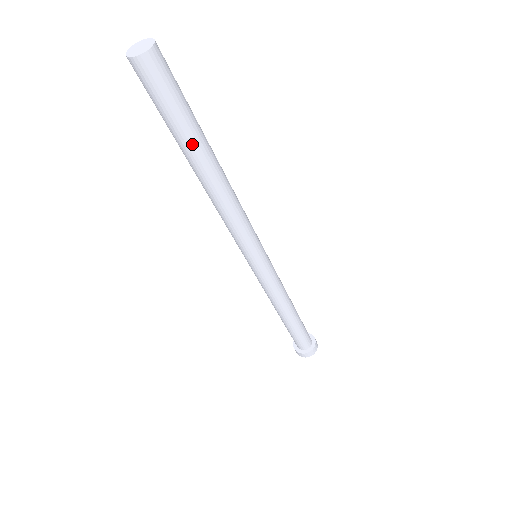
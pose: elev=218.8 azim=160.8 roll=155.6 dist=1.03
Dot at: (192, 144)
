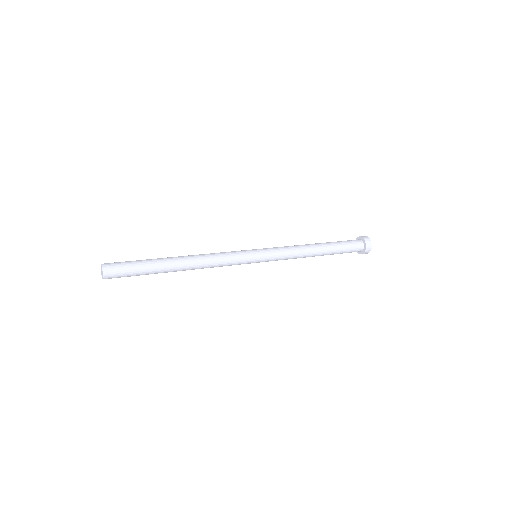
Dot at: (157, 273)
